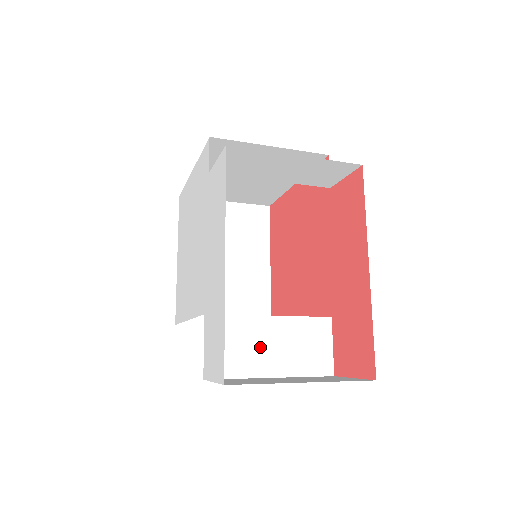
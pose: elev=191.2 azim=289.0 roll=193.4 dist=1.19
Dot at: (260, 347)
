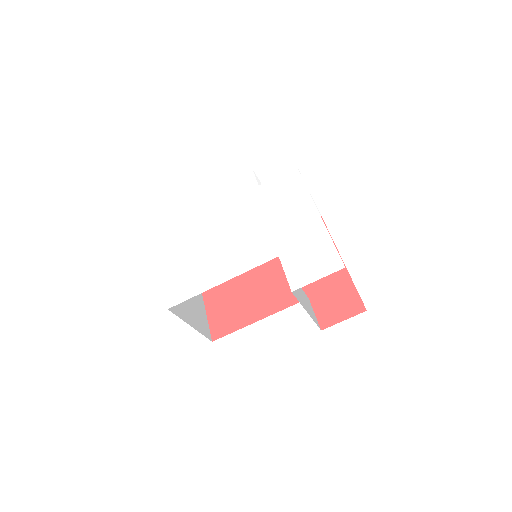
Dot at: (299, 292)
